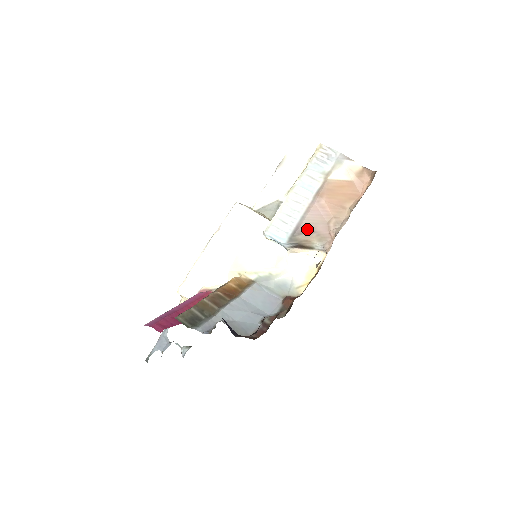
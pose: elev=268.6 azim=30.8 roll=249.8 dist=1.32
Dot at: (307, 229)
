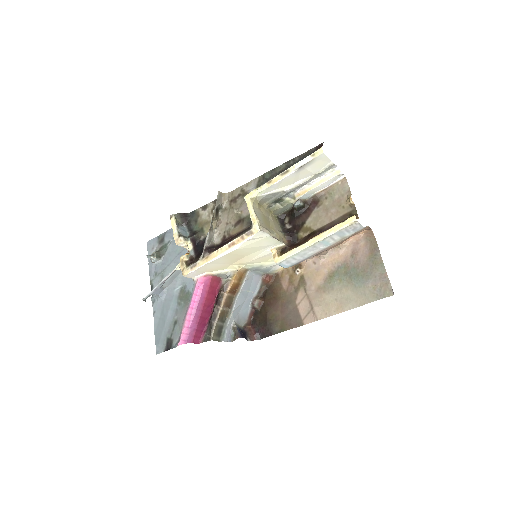
Dot at: occluded
